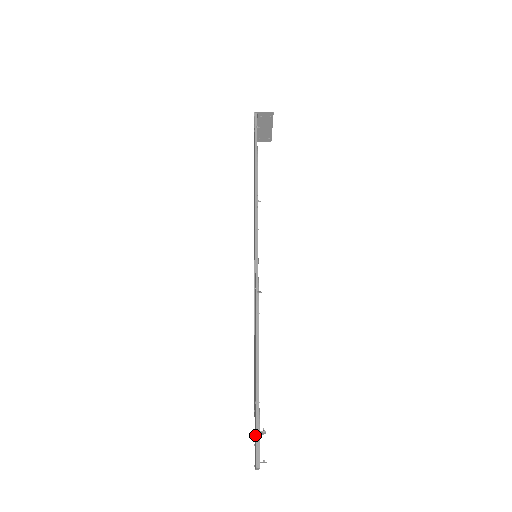
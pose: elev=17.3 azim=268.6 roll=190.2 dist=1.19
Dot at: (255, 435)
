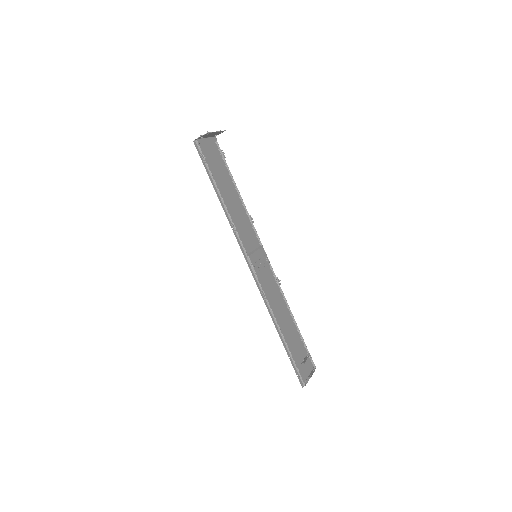
Dot at: occluded
